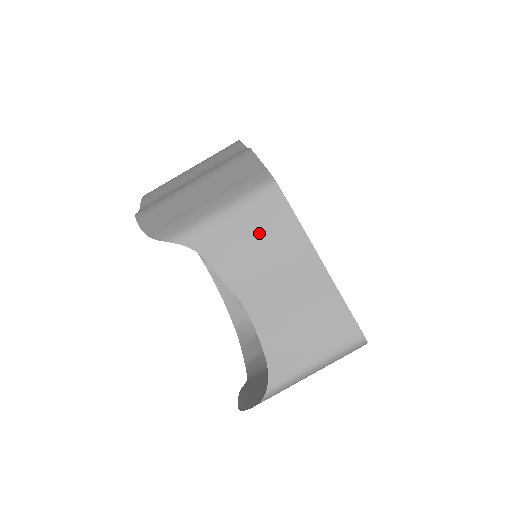
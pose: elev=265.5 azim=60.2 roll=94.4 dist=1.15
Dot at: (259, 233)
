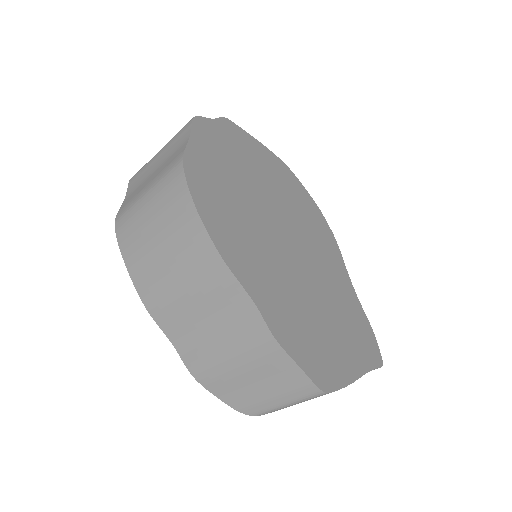
Dot at: occluded
